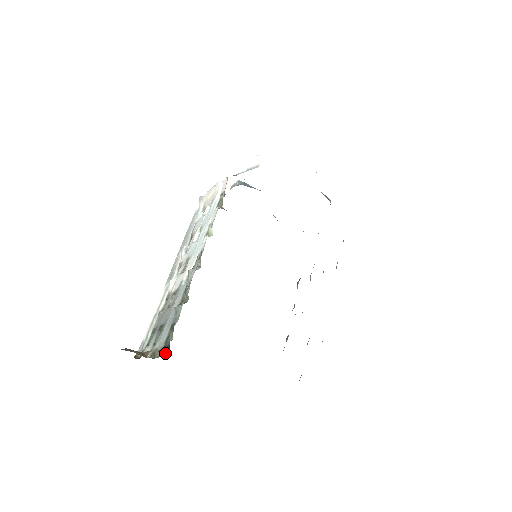
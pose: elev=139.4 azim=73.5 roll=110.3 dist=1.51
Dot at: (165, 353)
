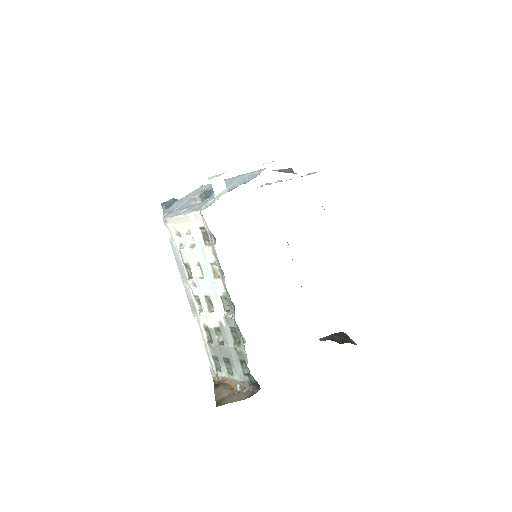
Dot at: (256, 388)
